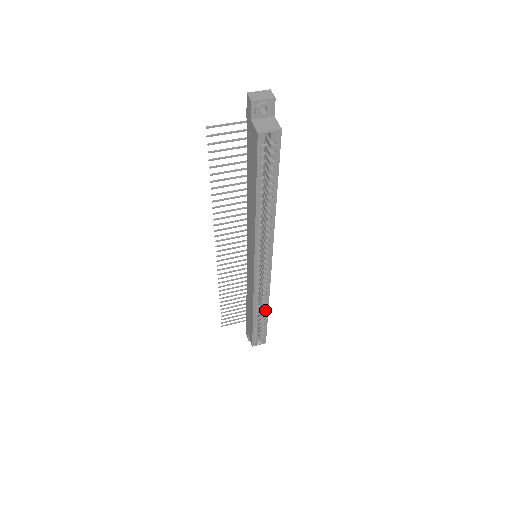
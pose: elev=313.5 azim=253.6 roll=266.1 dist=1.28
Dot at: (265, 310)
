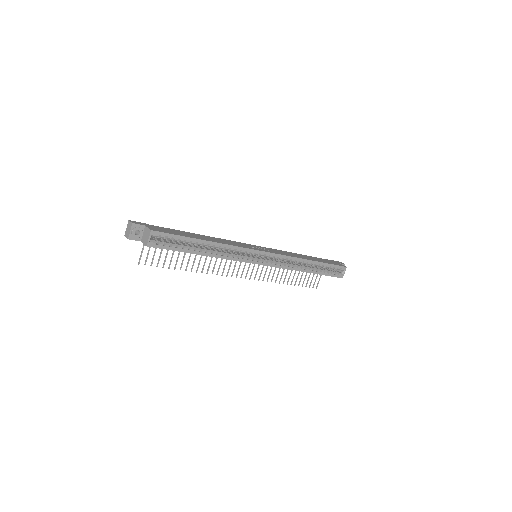
Dot at: (309, 263)
